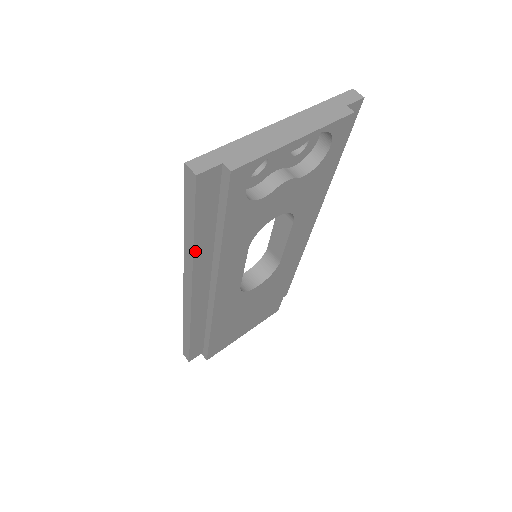
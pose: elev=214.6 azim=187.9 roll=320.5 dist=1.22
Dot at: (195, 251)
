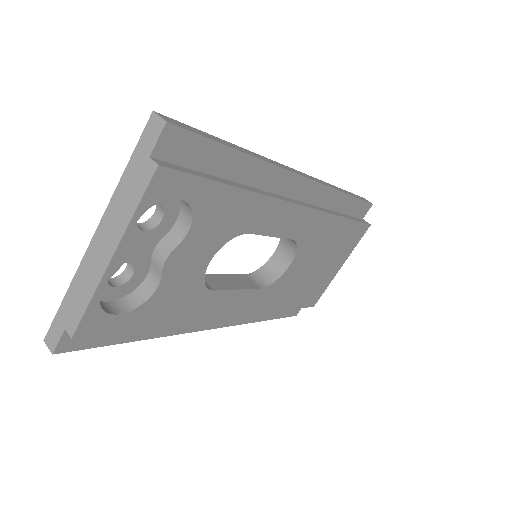
Dot at: (155, 336)
